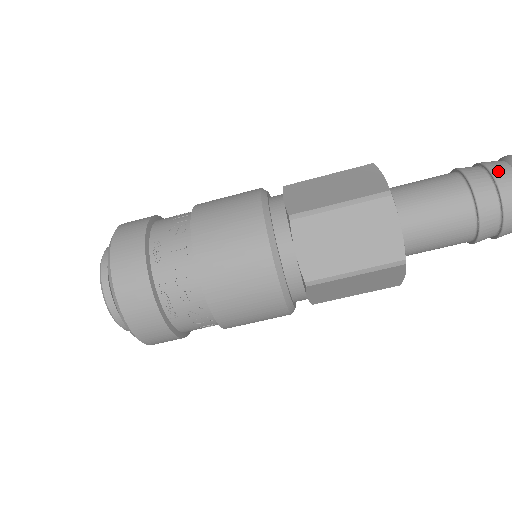
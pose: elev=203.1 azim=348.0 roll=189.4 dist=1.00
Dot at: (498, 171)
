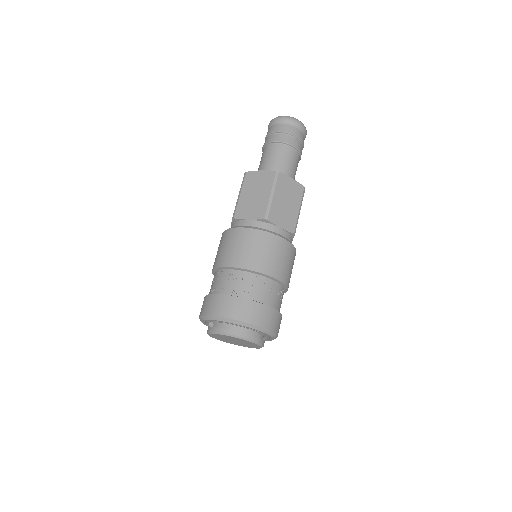
Dot at: (267, 134)
